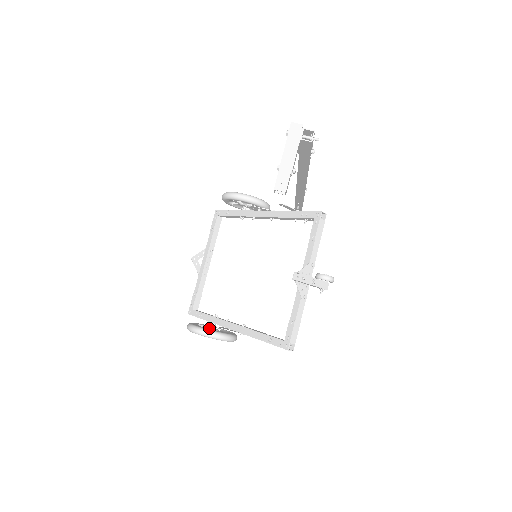
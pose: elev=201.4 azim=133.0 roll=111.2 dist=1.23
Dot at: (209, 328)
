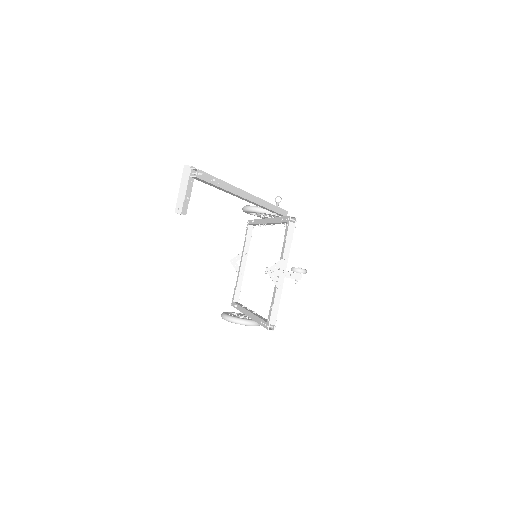
Dot at: (237, 316)
